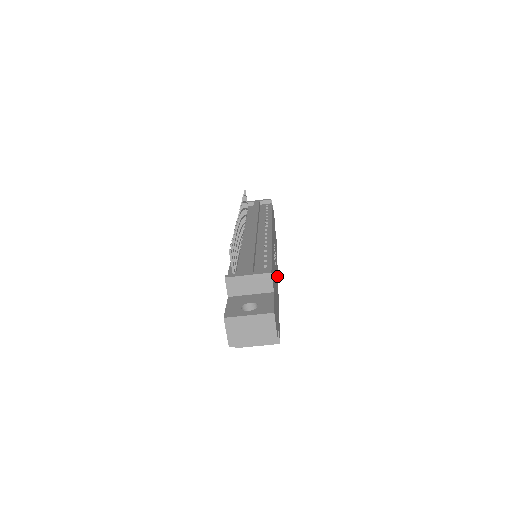
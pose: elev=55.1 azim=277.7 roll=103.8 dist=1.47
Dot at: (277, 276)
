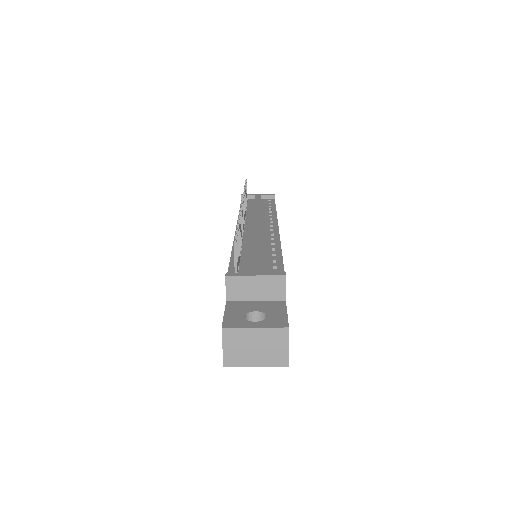
Dot at: occluded
